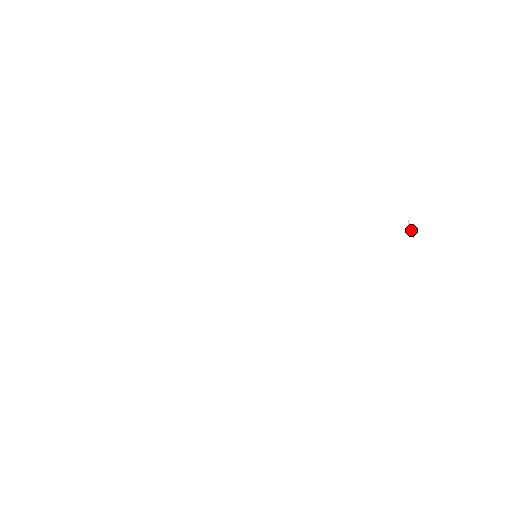
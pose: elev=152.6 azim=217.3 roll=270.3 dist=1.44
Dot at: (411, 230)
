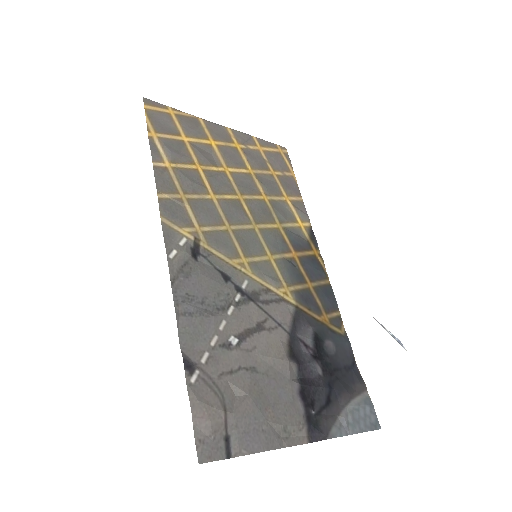
Dot at: occluded
